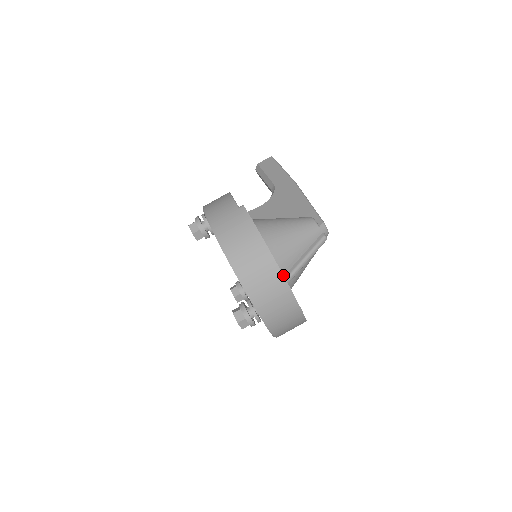
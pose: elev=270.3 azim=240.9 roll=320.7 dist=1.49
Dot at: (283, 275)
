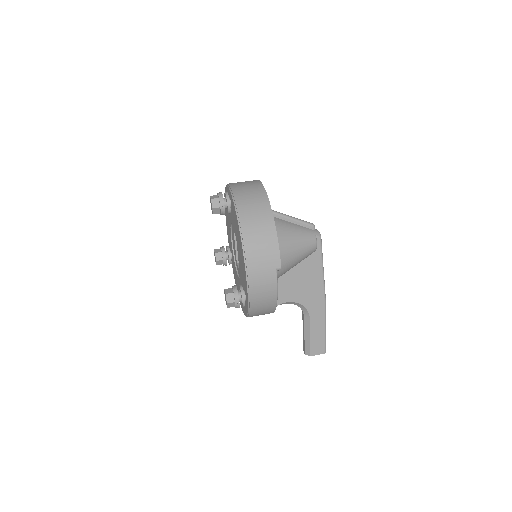
Dot at: occluded
